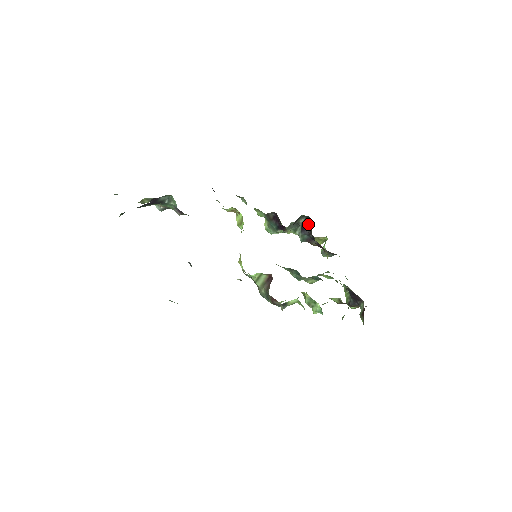
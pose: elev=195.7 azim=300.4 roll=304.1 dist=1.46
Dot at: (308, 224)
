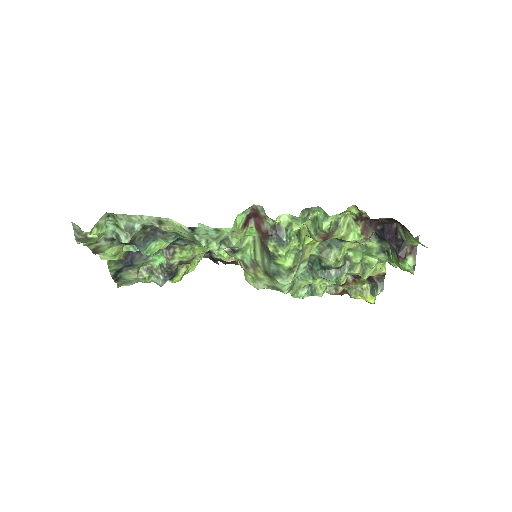
Dot at: occluded
